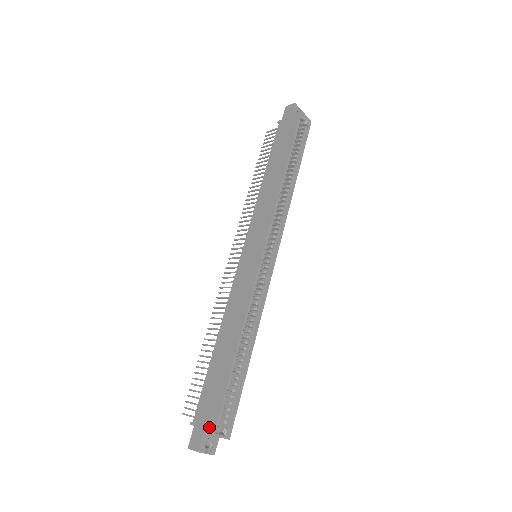
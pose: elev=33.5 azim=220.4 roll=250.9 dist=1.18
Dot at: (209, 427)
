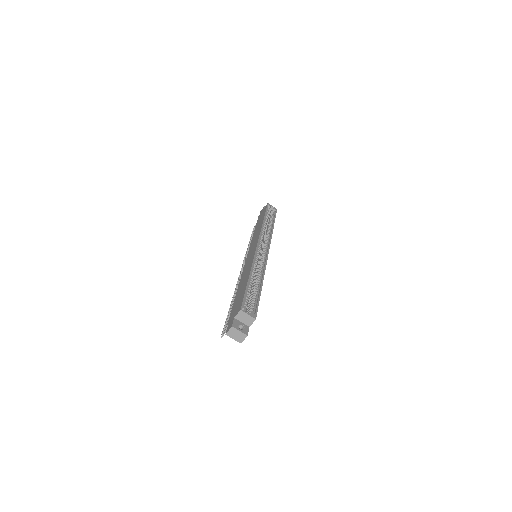
Dot at: (237, 311)
